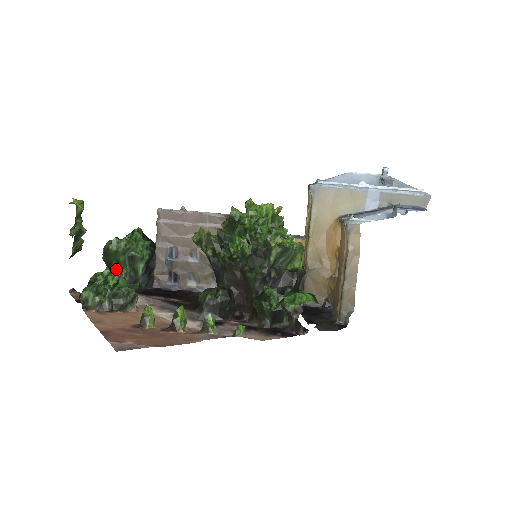
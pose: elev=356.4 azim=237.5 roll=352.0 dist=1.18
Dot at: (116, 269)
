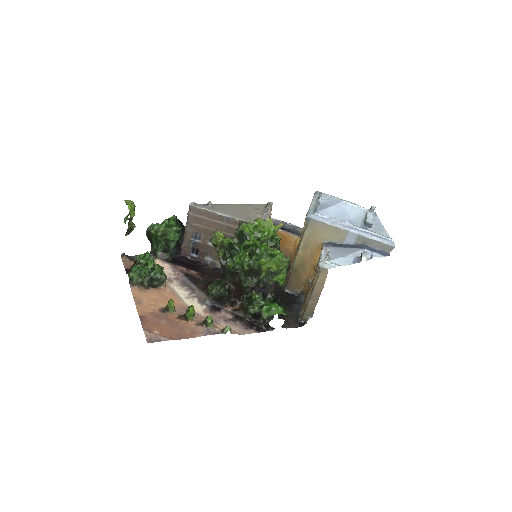
Dot at: (155, 242)
